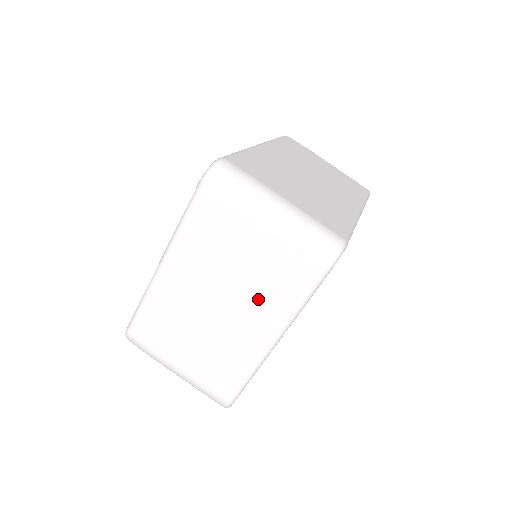
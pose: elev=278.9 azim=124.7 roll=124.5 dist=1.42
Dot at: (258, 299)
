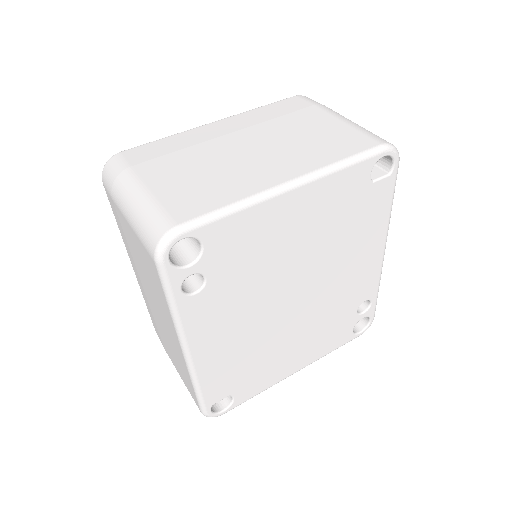
Dot at: (298, 151)
